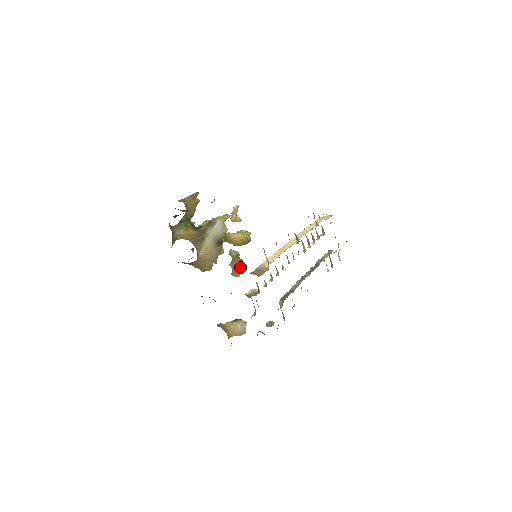
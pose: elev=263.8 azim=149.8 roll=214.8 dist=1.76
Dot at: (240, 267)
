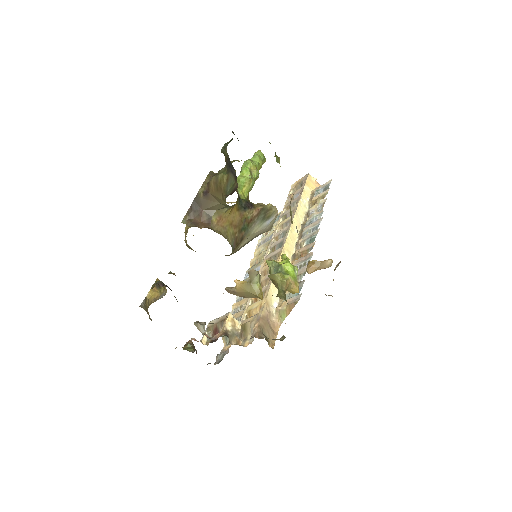
Dot at: (248, 297)
